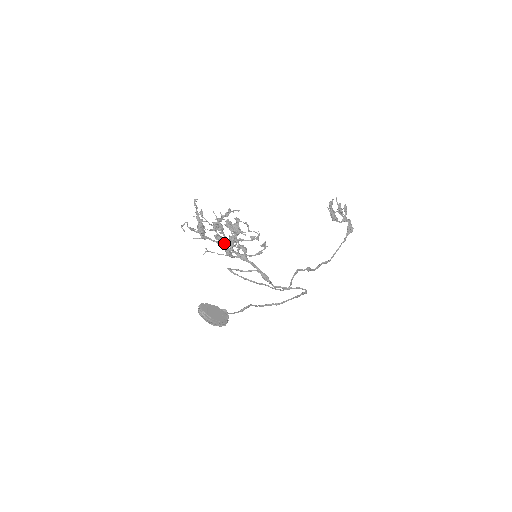
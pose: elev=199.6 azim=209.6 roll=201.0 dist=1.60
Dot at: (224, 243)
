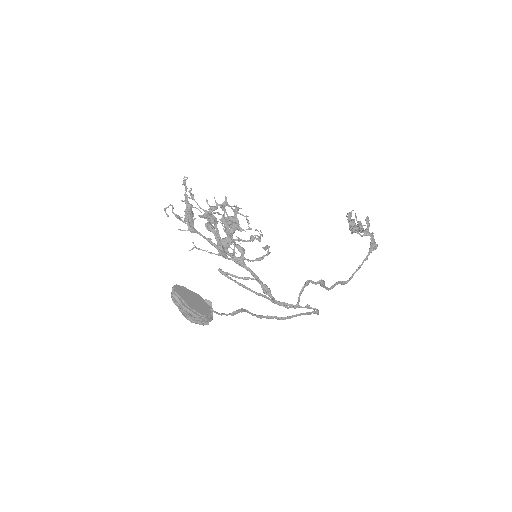
Dot at: (216, 234)
